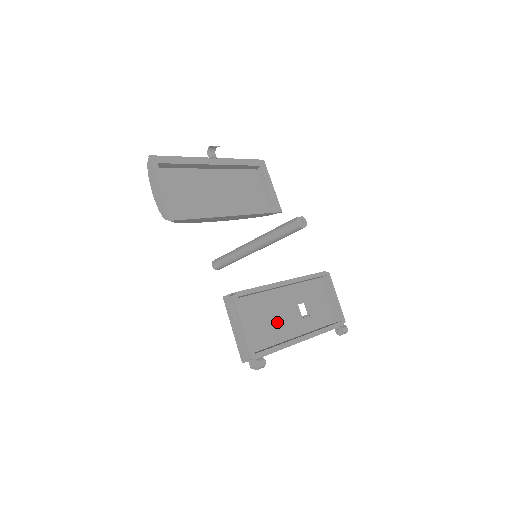
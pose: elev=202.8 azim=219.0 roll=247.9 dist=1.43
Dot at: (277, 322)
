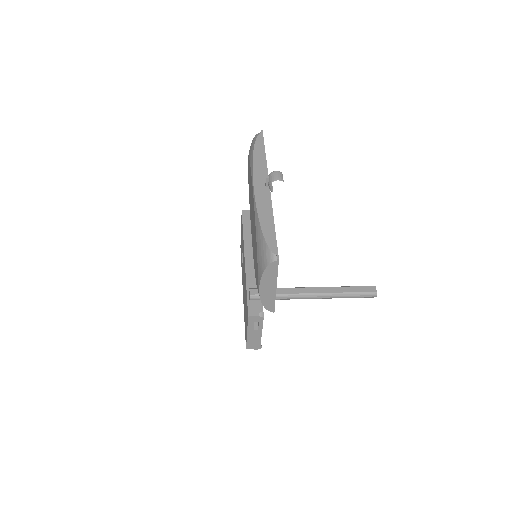
Dot at: occluded
